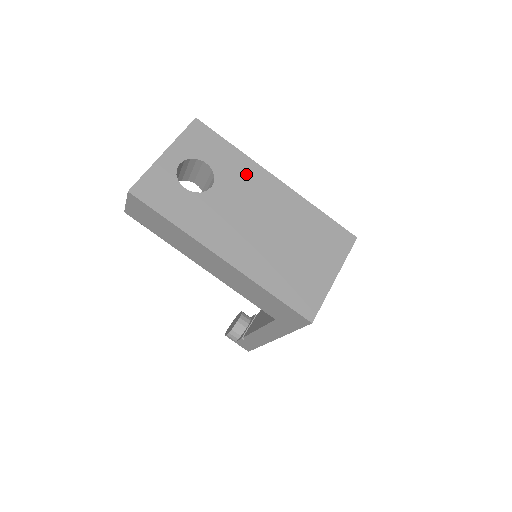
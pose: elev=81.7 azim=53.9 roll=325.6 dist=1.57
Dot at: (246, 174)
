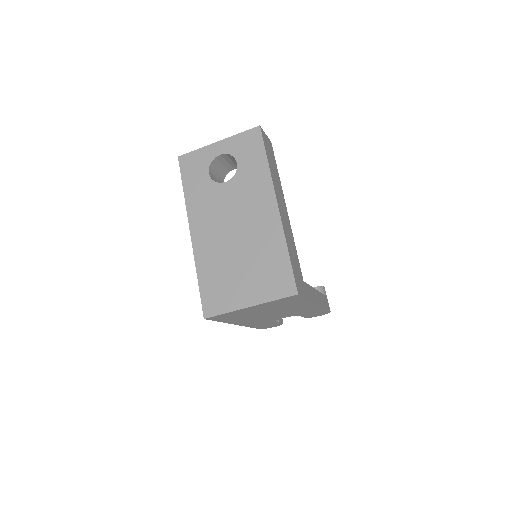
Dot at: (257, 187)
